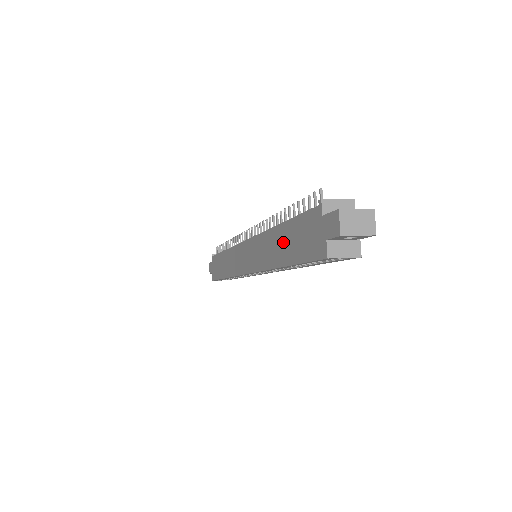
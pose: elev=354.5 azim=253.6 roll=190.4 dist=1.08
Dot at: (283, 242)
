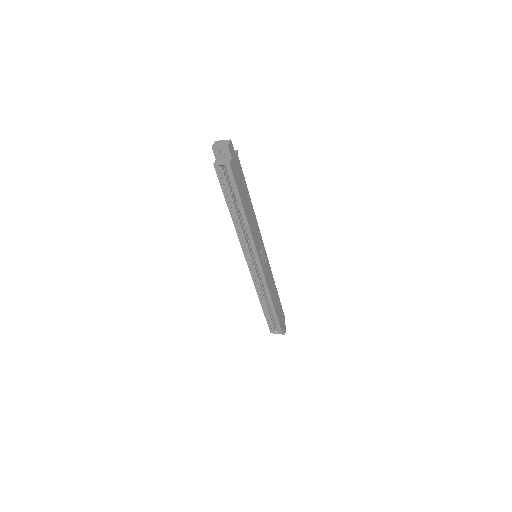
Dot at: occluded
